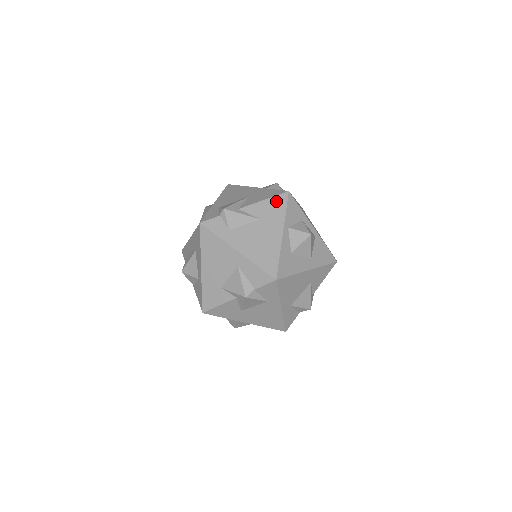
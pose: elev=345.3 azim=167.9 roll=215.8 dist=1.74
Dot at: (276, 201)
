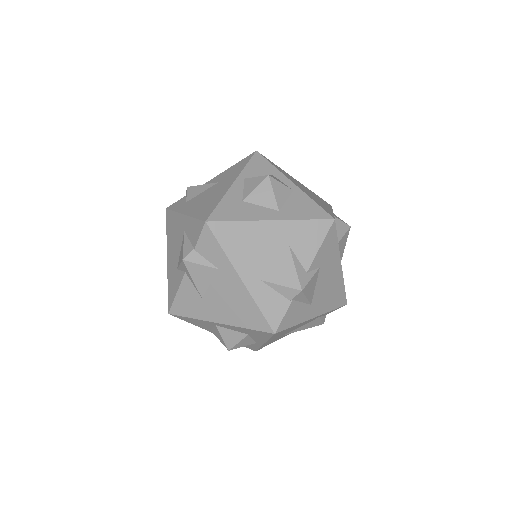
Dot at: (240, 163)
